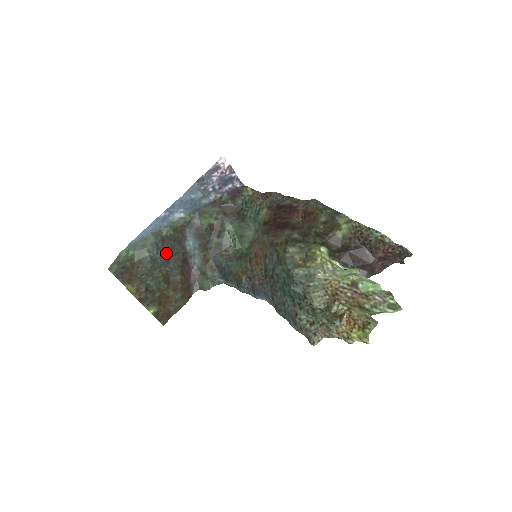
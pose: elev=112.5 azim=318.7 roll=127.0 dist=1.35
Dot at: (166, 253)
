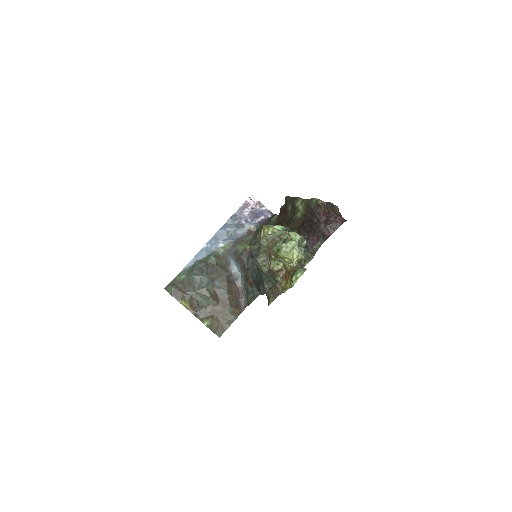
Dot at: (210, 275)
